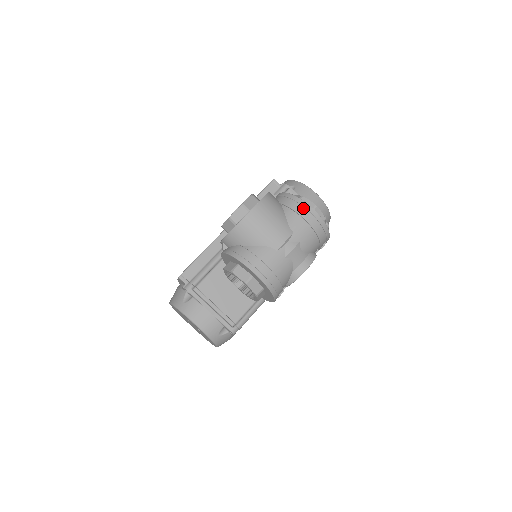
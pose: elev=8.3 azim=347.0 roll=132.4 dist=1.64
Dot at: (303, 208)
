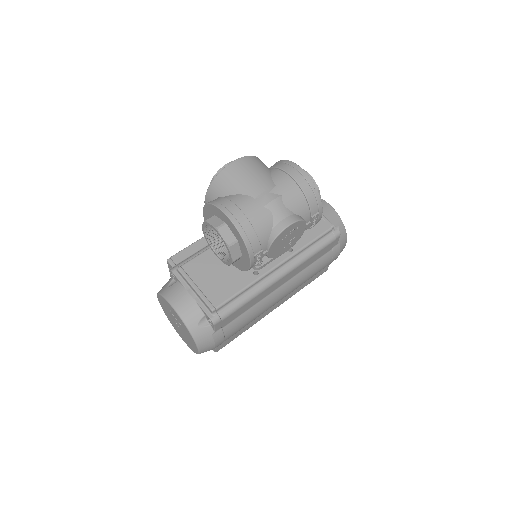
Dot at: (290, 167)
